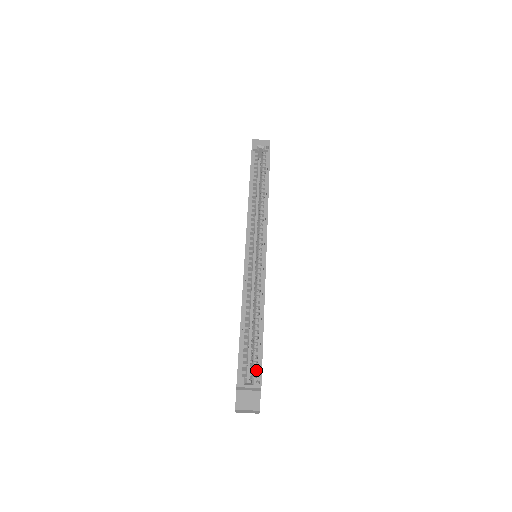
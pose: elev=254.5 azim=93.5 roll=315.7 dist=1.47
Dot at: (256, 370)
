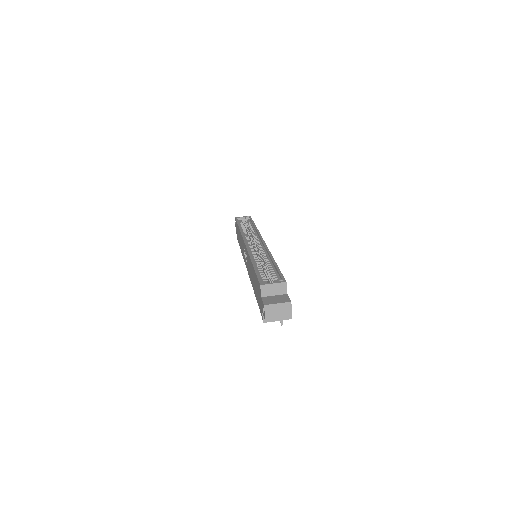
Dot at: occluded
